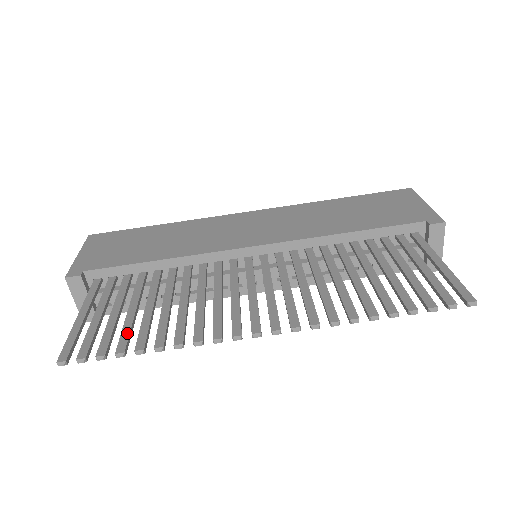
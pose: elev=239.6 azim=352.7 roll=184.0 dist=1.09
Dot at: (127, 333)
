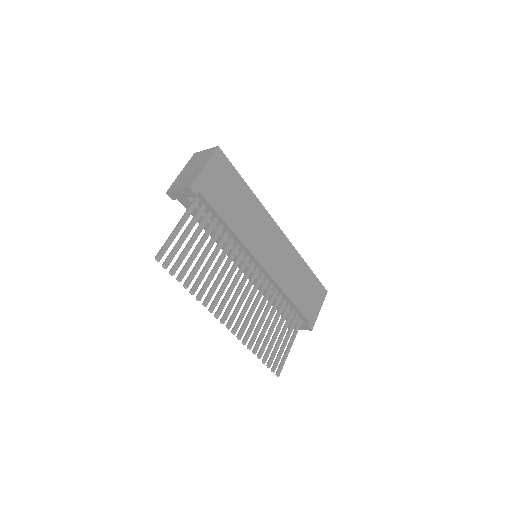
Dot at: (188, 268)
